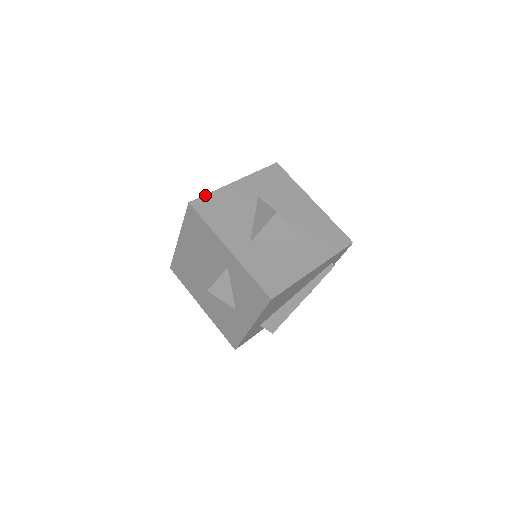
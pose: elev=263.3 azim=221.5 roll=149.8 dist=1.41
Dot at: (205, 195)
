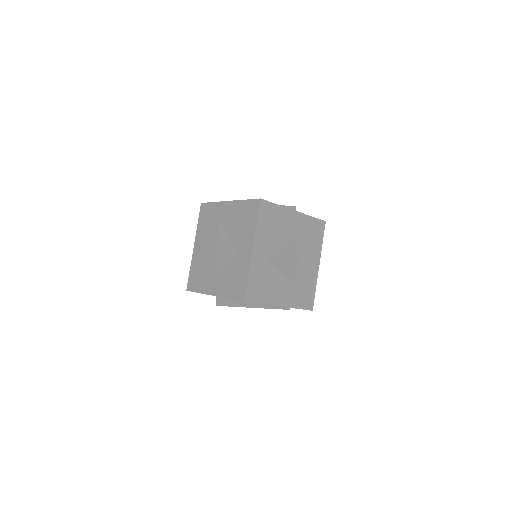
Dot at: (273, 203)
